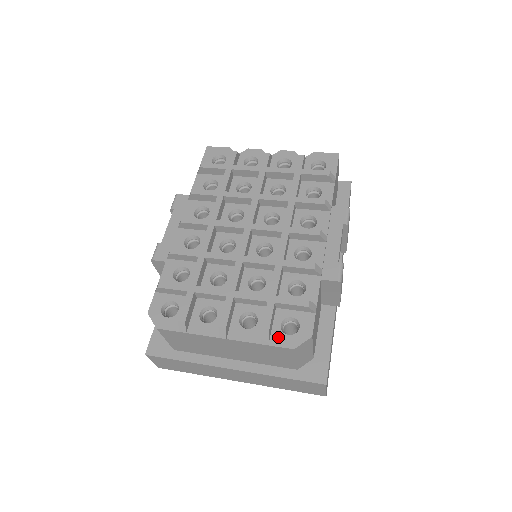
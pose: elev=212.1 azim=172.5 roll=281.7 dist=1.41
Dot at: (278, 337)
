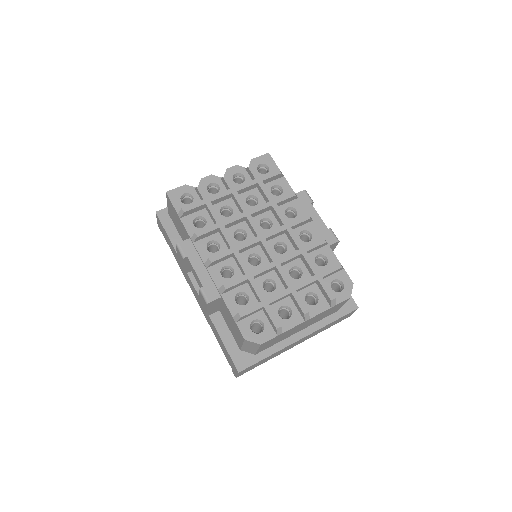
Dot at: (337, 297)
